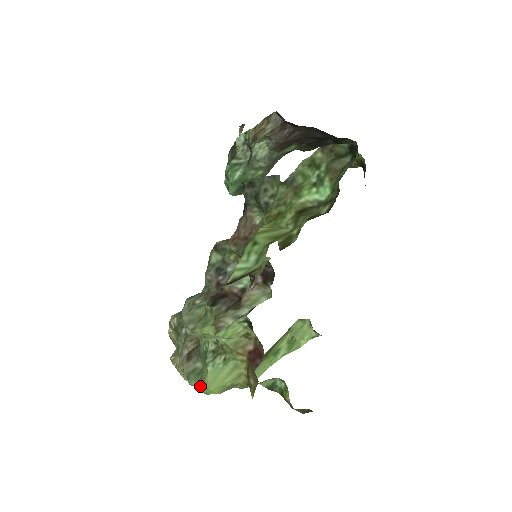
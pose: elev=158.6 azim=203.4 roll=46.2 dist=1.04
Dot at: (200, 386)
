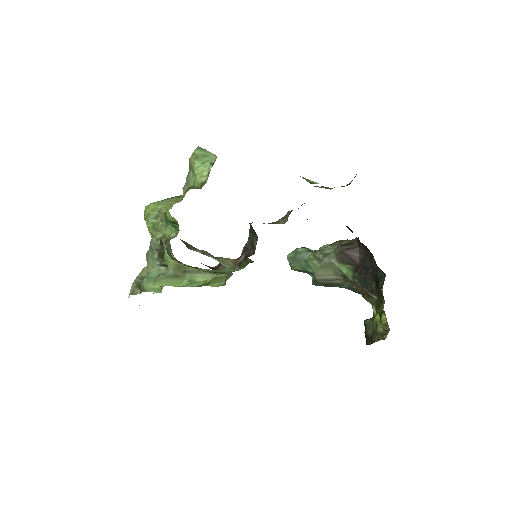
Dot at: occluded
